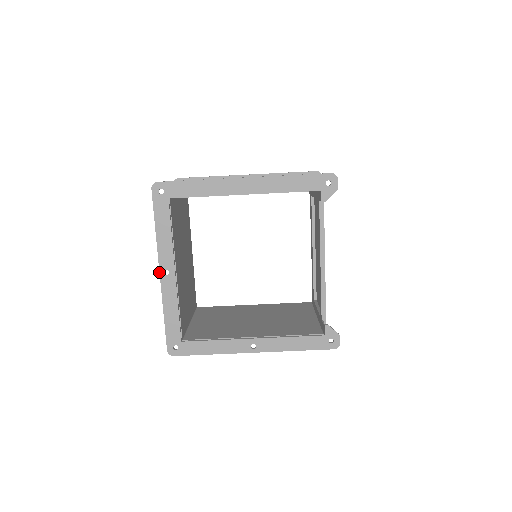
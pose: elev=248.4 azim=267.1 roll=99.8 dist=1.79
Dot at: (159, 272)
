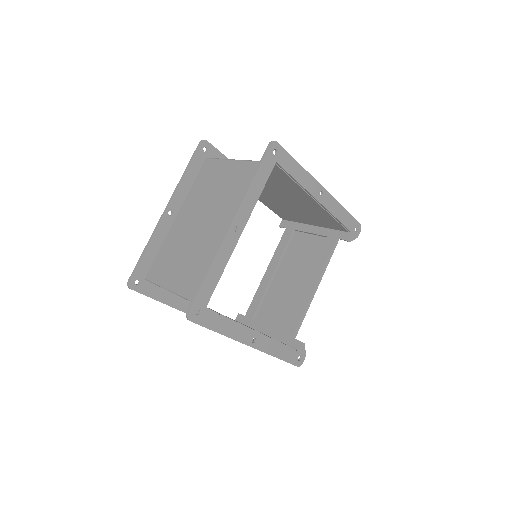
Dot at: (231, 224)
